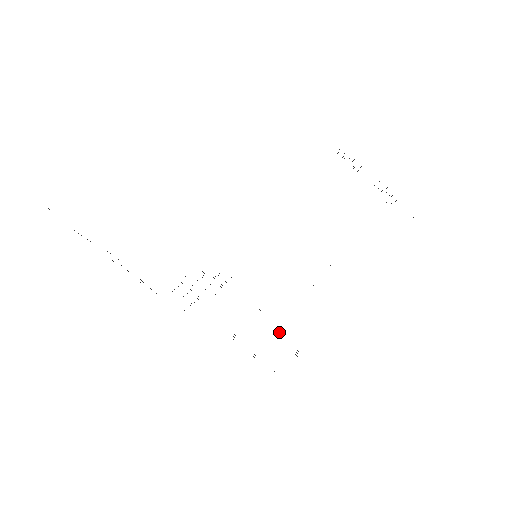
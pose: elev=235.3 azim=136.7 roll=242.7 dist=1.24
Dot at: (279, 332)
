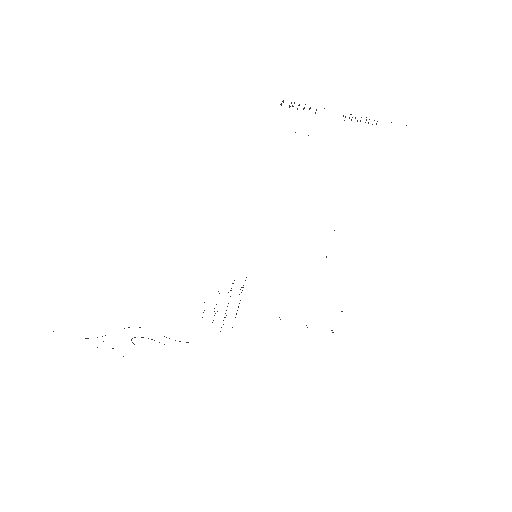
Dot at: occluded
